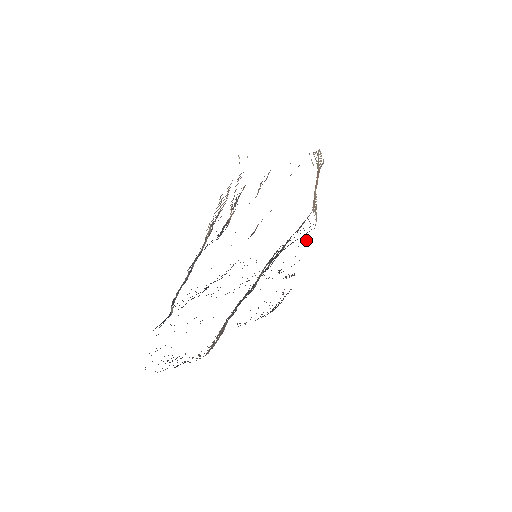
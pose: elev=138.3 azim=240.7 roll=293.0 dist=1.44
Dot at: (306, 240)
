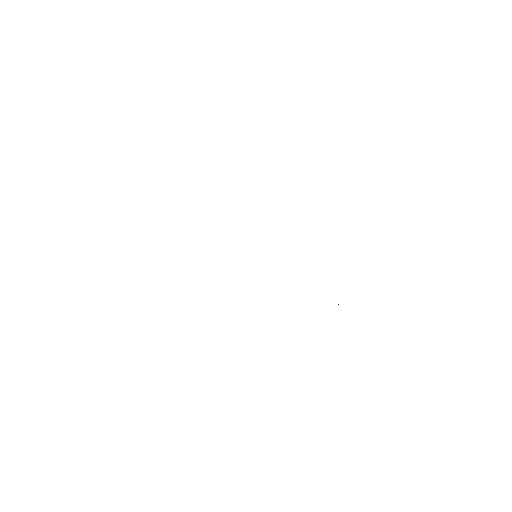
Dot at: occluded
